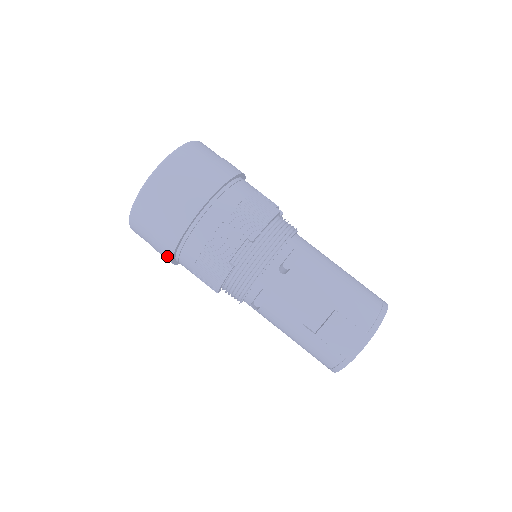
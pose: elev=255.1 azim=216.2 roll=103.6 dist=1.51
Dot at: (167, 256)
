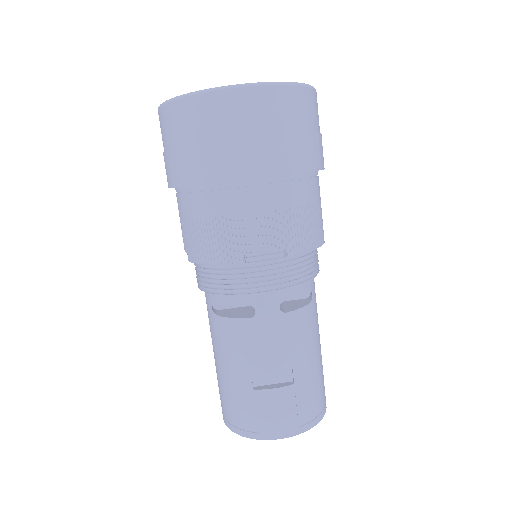
Dot at: (178, 178)
